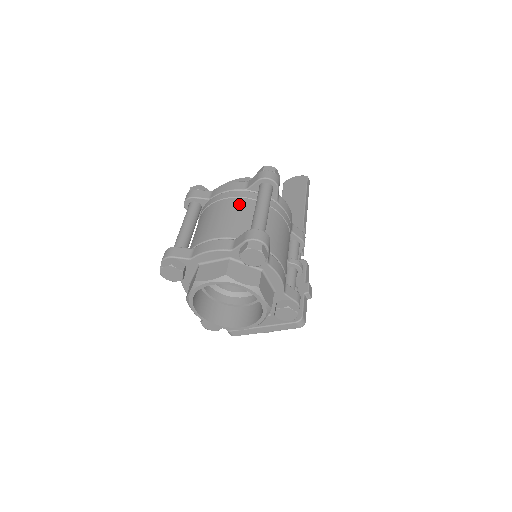
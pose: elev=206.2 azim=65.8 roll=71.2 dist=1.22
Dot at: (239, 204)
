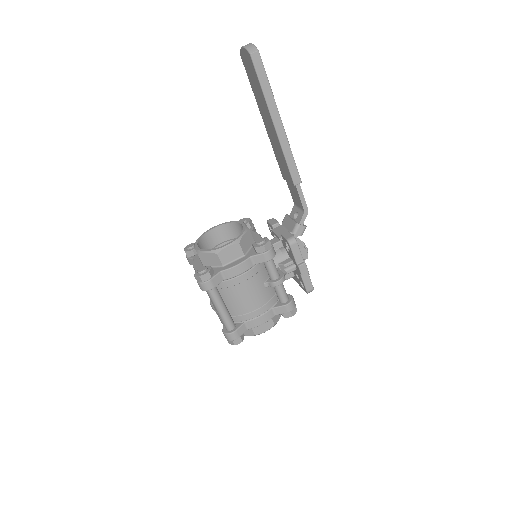
Dot at: occluded
